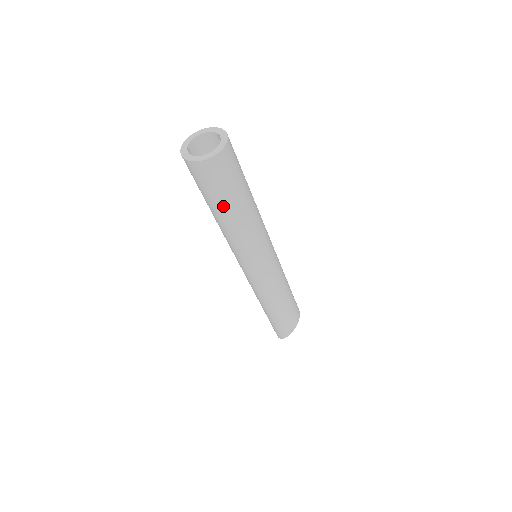
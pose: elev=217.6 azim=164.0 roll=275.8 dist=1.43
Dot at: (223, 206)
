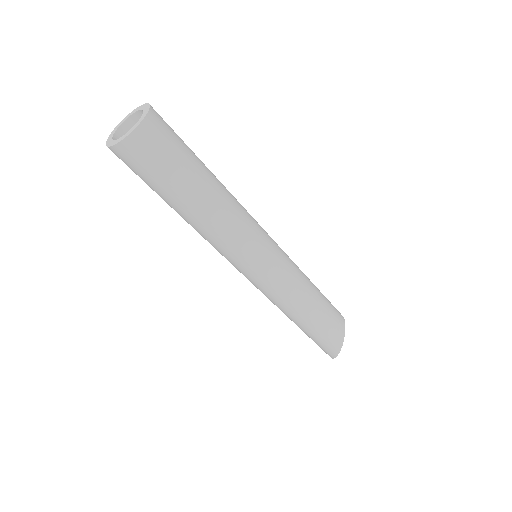
Dot at: (177, 193)
